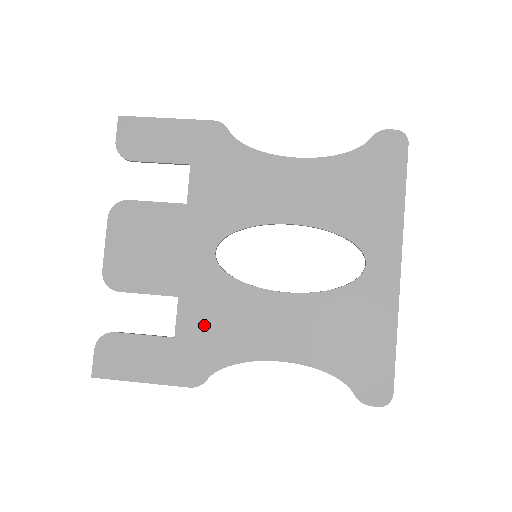
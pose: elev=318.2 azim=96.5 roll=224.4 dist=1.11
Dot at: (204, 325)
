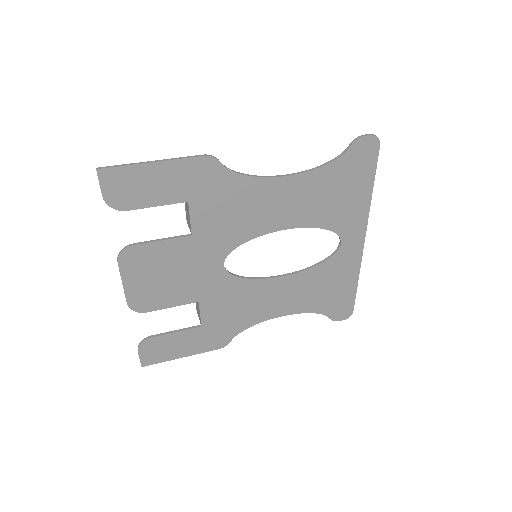
Dot at: (223, 313)
